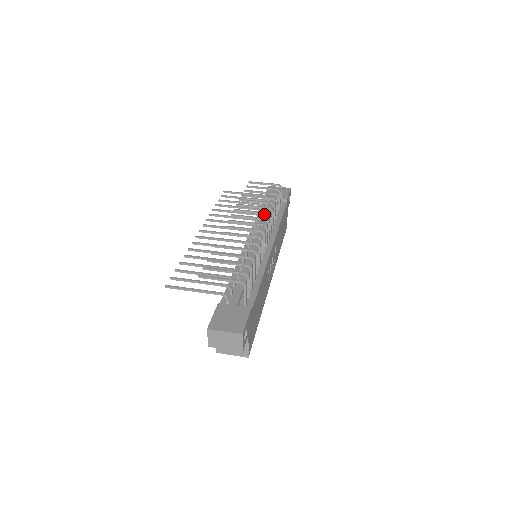
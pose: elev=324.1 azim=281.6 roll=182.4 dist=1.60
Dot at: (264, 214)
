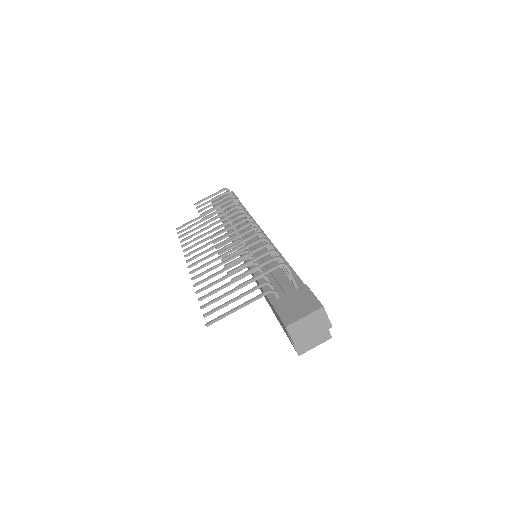
Dot at: occluded
